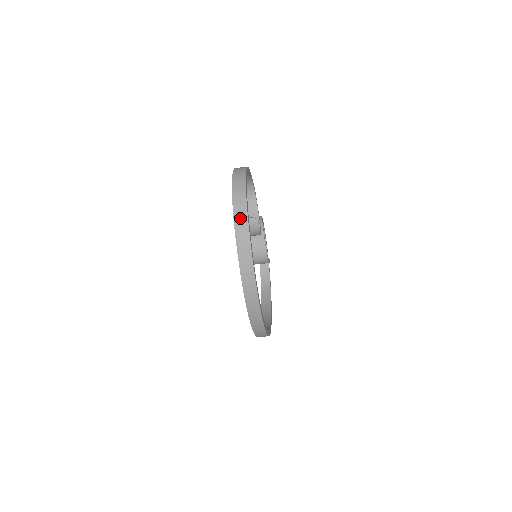
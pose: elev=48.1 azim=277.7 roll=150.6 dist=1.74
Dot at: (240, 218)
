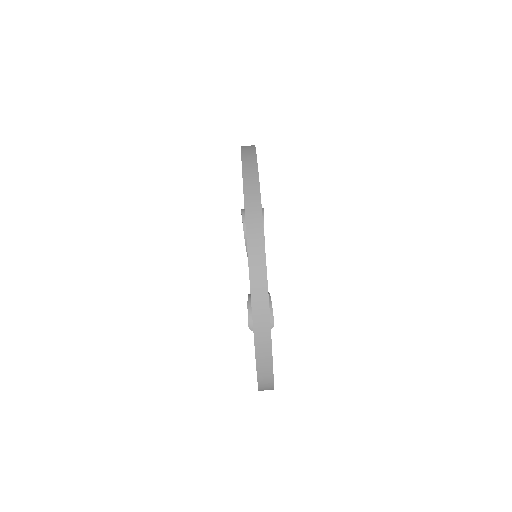
Dot at: occluded
